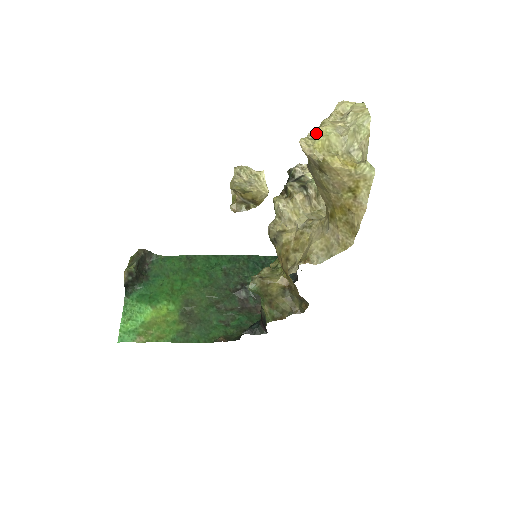
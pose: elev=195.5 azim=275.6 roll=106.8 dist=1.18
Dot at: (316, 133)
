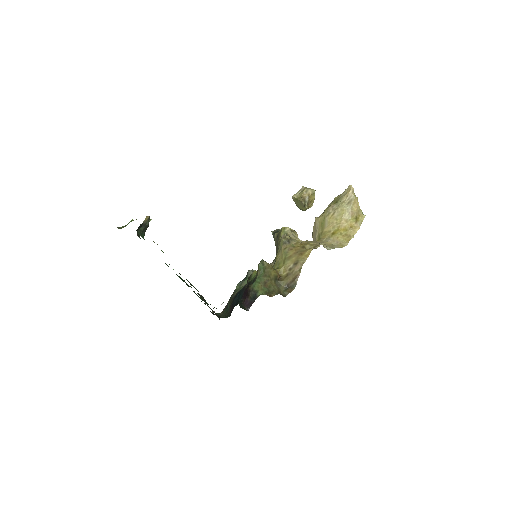
Dot at: occluded
